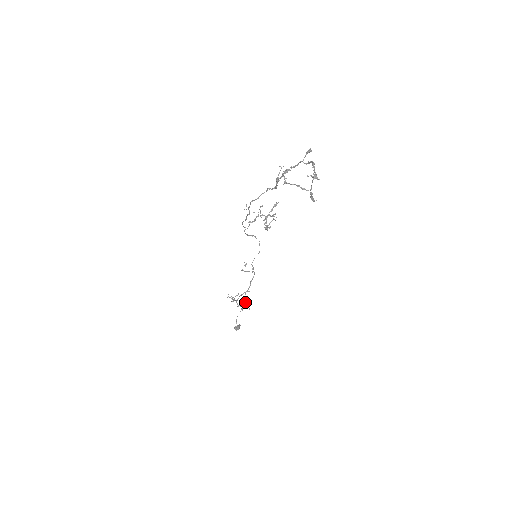
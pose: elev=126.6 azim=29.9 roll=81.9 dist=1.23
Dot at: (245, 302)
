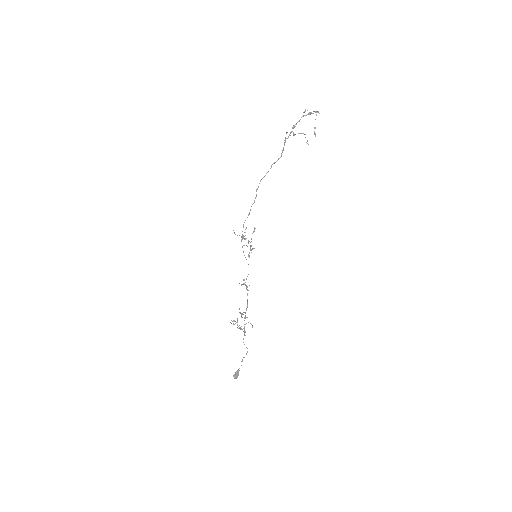
Dot at: occluded
